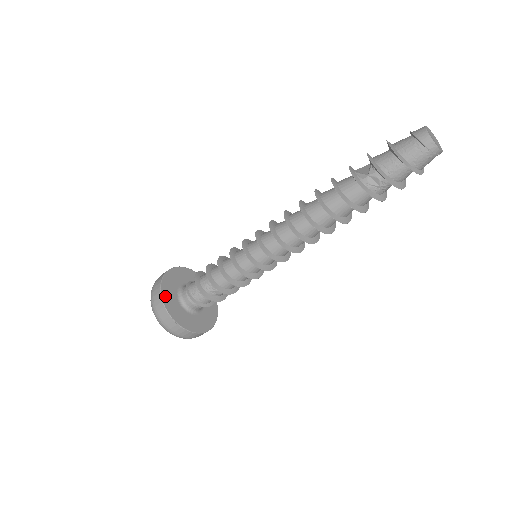
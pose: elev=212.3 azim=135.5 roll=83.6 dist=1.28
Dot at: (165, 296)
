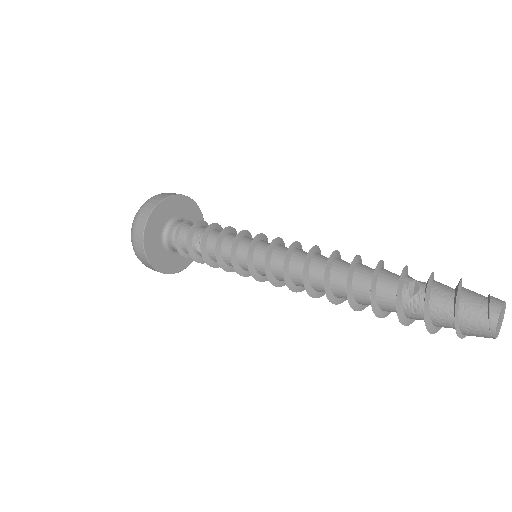
Dot at: (175, 200)
